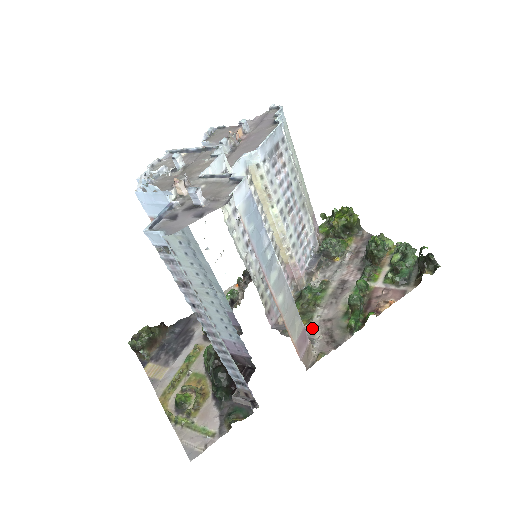
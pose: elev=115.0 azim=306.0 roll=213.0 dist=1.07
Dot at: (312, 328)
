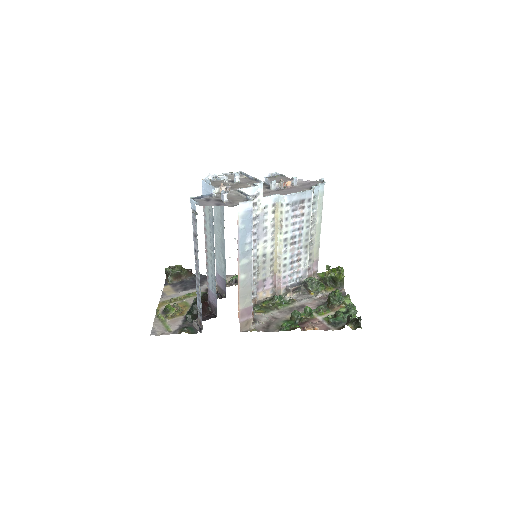
Dot at: (263, 317)
